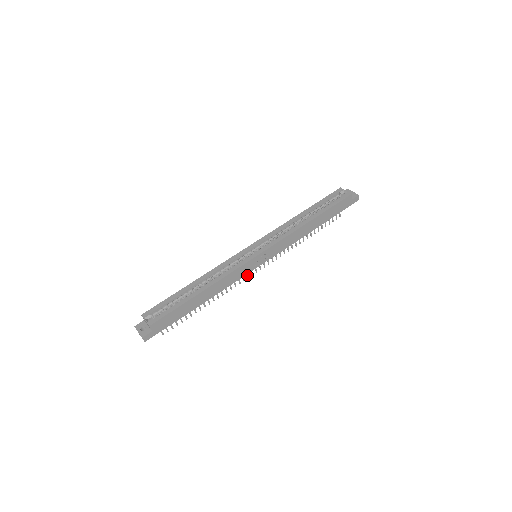
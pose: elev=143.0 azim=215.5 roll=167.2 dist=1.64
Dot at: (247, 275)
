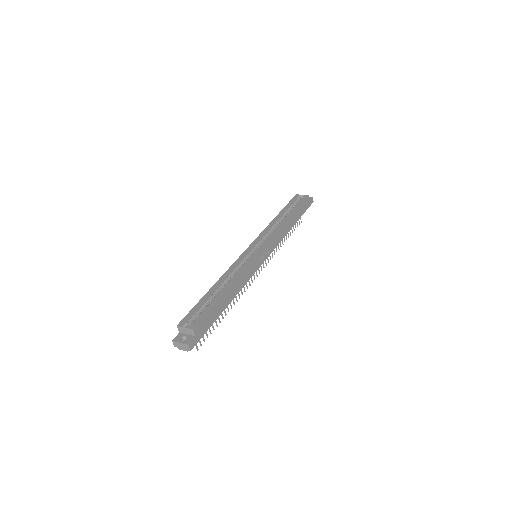
Dot at: (251, 279)
